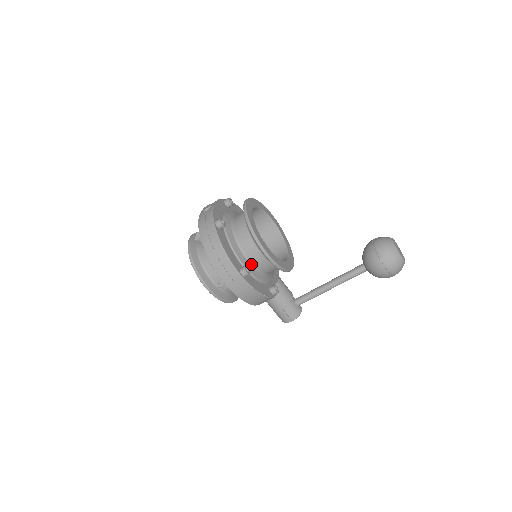
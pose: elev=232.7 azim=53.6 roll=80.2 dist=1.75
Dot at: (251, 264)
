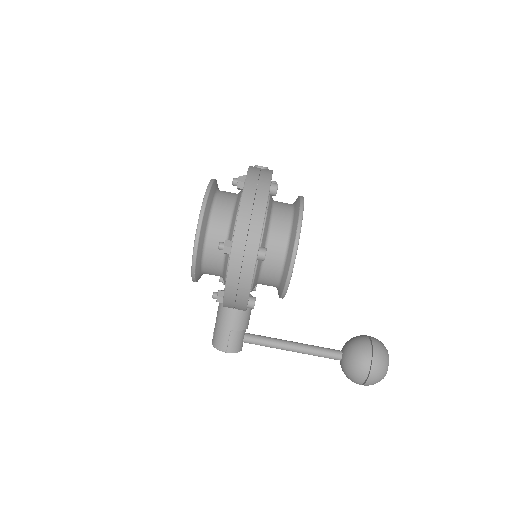
Dot at: occluded
